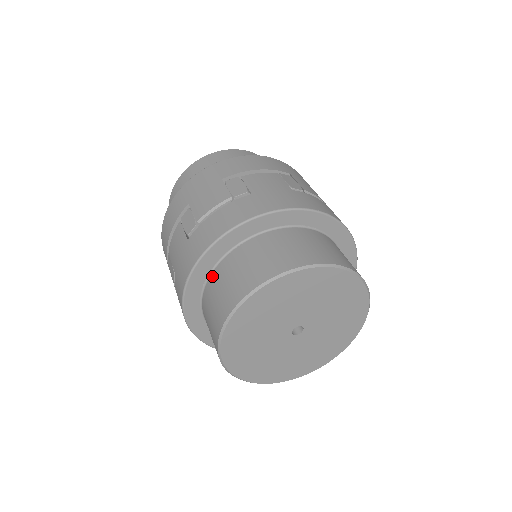
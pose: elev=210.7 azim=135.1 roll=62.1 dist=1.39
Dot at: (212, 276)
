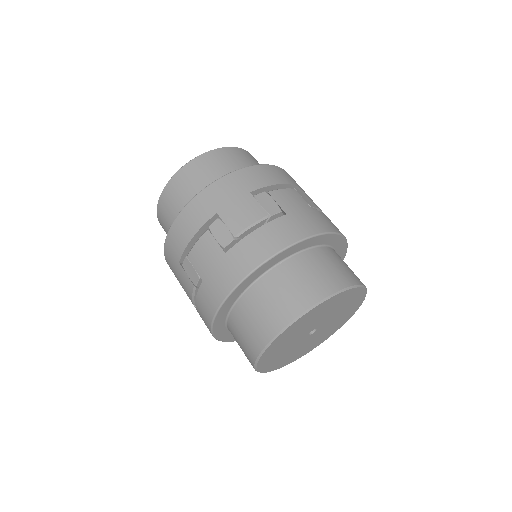
Dot at: (252, 289)
